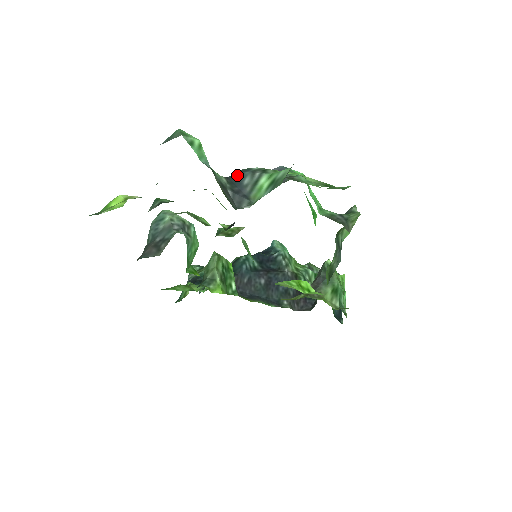
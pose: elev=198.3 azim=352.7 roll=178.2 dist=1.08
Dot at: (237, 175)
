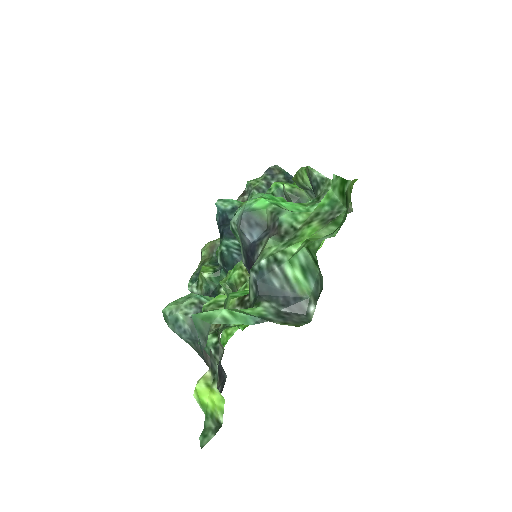
Dot at: (262, 285)
